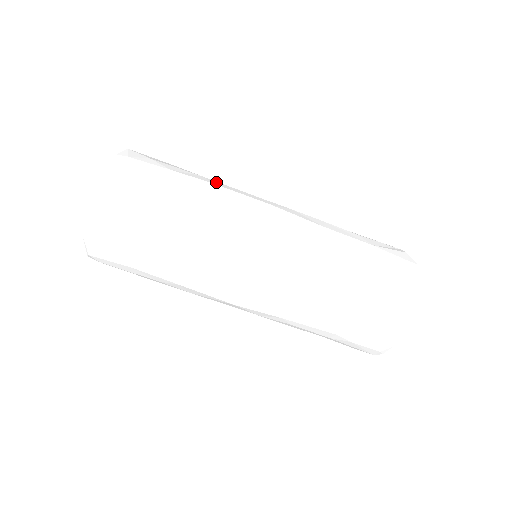
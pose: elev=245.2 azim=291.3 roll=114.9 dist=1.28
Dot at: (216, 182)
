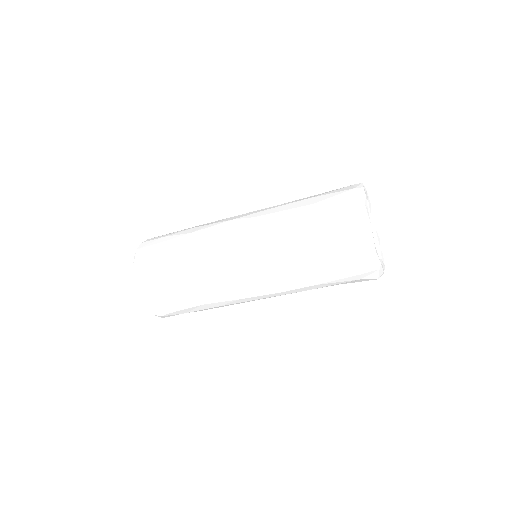
Dot at: (192, 254)
